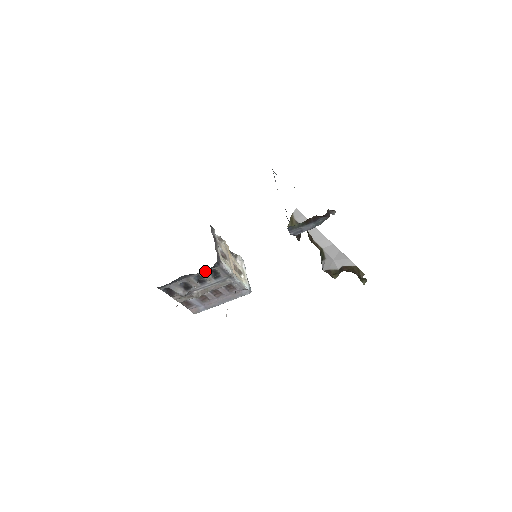
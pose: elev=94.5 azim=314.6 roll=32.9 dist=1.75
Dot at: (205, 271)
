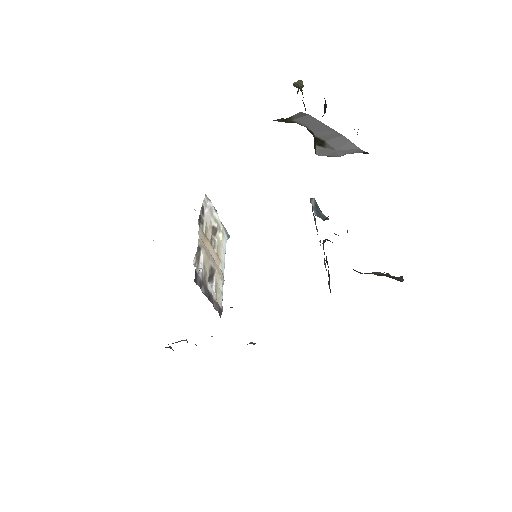
Dot at: occluded
